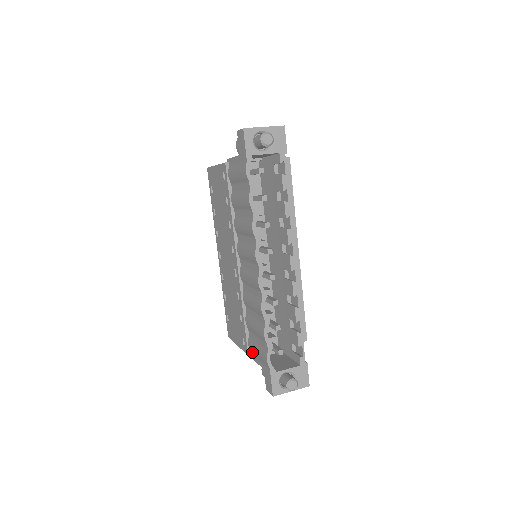
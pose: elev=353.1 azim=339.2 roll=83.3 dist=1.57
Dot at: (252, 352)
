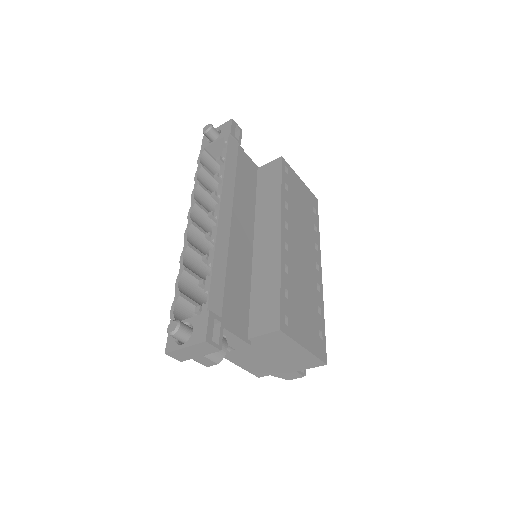
Dot at: occluded
